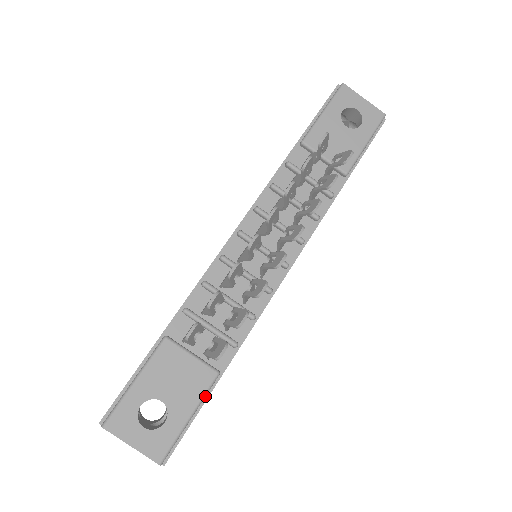
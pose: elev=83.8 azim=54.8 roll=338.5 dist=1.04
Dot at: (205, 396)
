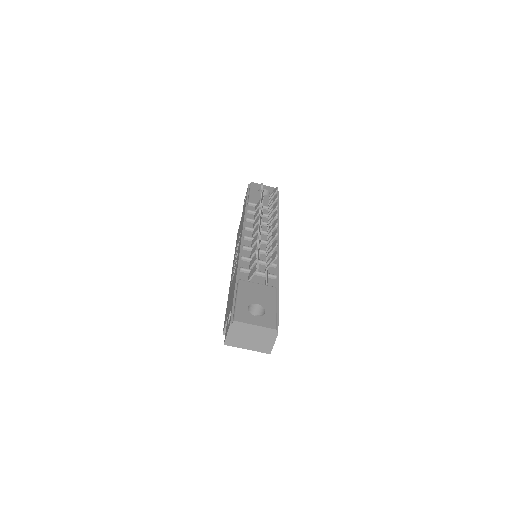
Dot at: (277, 299)
